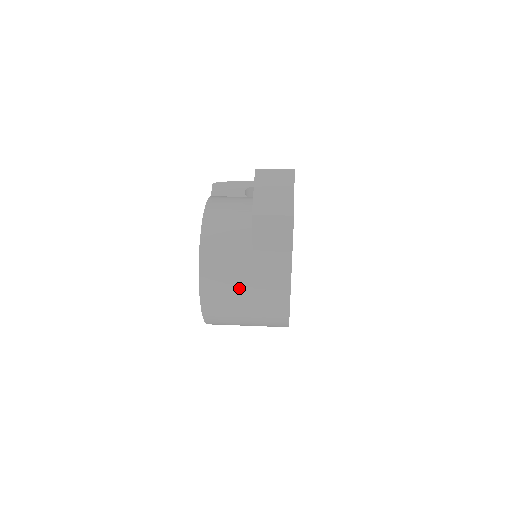
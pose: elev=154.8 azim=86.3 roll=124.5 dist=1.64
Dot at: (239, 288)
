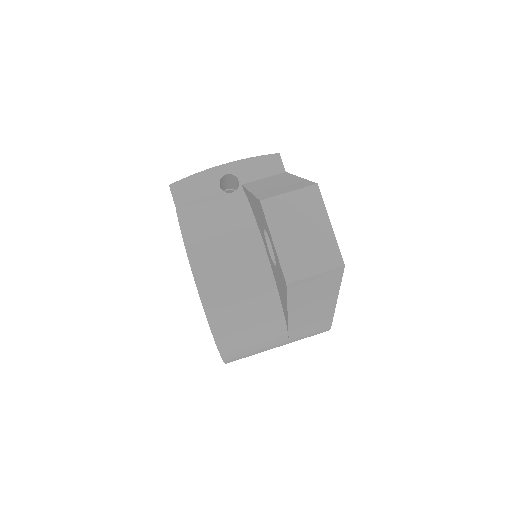
Dot at: (269, 334)
